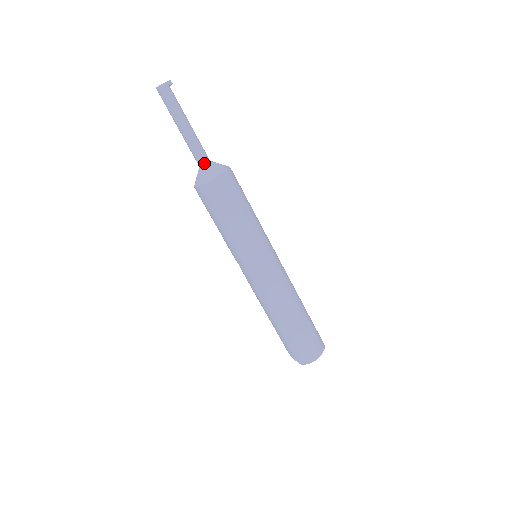
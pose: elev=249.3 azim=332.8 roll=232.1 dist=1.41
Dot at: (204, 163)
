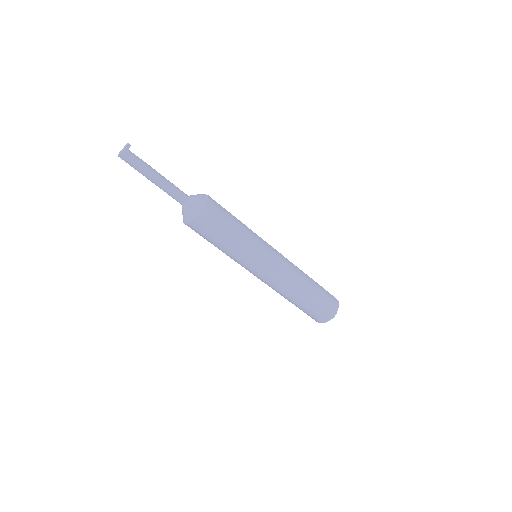
Dot at: (181, 204)
